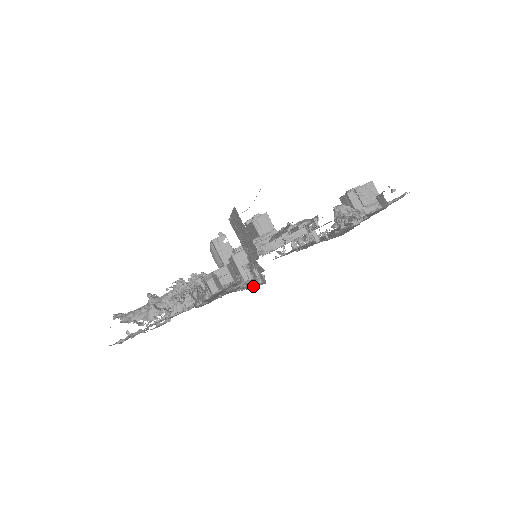
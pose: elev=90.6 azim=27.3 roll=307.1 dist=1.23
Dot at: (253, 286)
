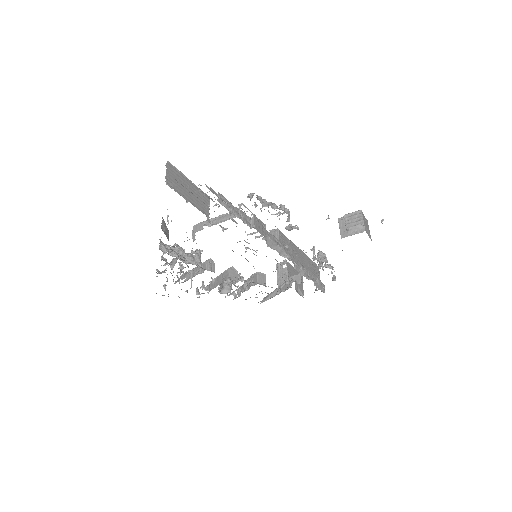
Dot at: occluded
